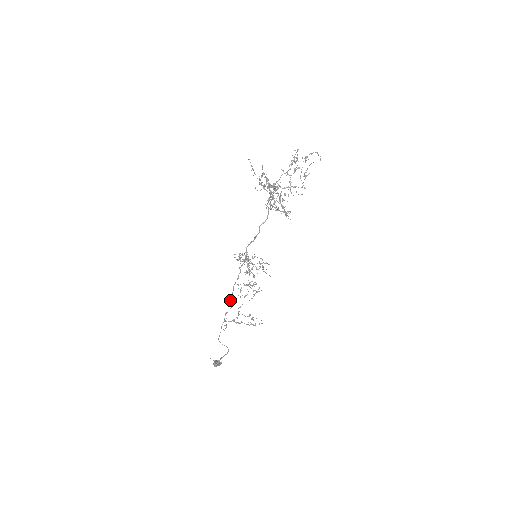
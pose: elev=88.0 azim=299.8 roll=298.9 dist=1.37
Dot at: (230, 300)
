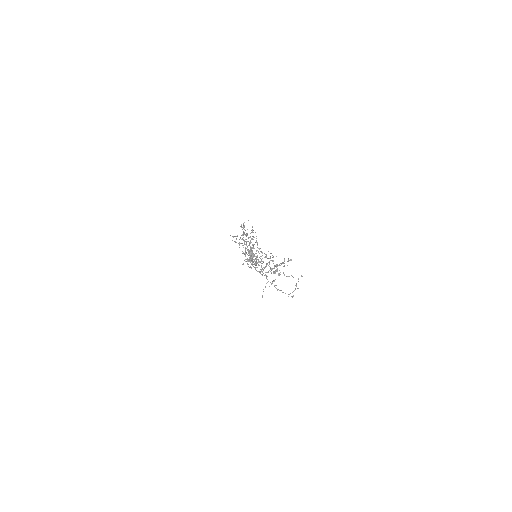
Dot at: occluded
